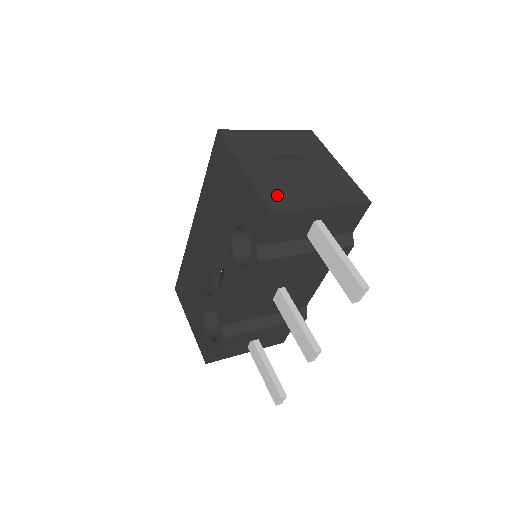
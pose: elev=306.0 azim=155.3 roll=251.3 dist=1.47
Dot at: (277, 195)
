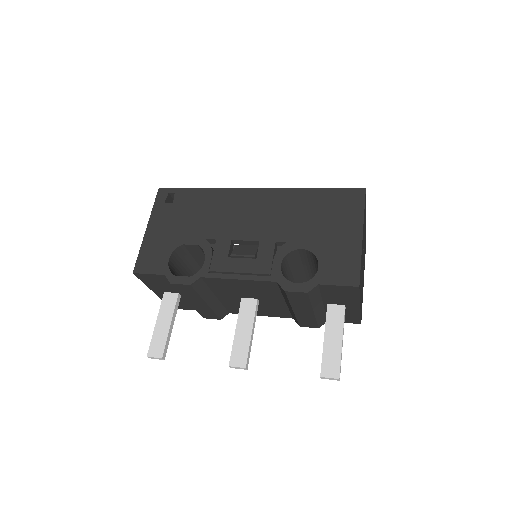
Dot at: occluded
